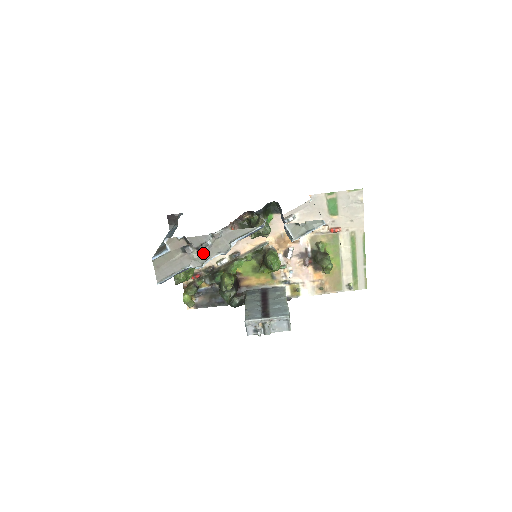
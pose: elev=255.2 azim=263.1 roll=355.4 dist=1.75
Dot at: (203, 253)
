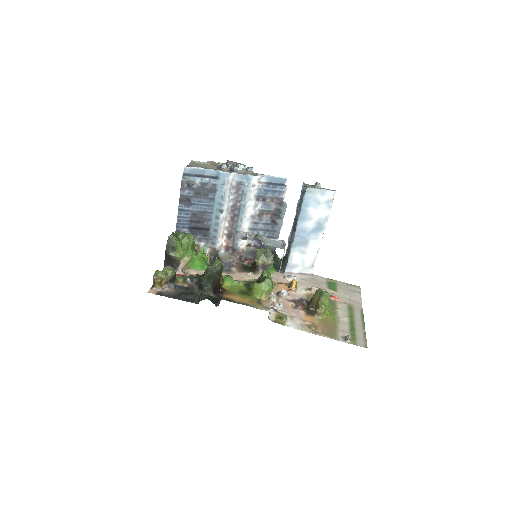
Dot at: occluded
